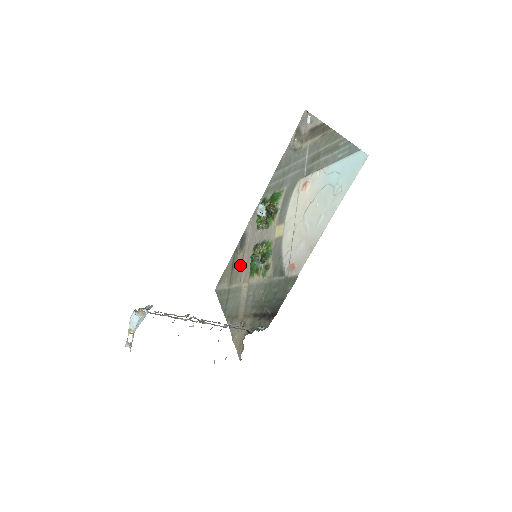
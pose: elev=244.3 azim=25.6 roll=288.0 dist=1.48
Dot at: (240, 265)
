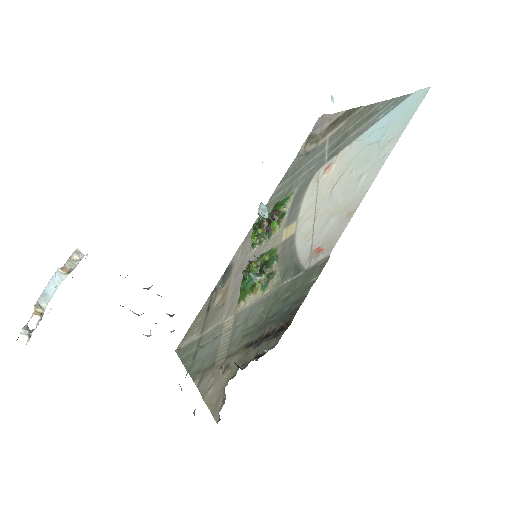
Dot at: (221, 300)
